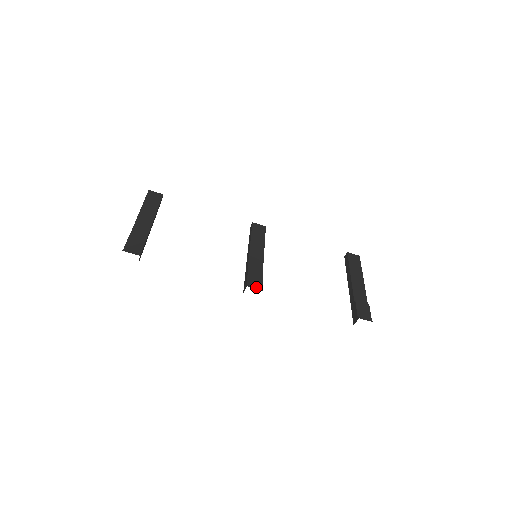
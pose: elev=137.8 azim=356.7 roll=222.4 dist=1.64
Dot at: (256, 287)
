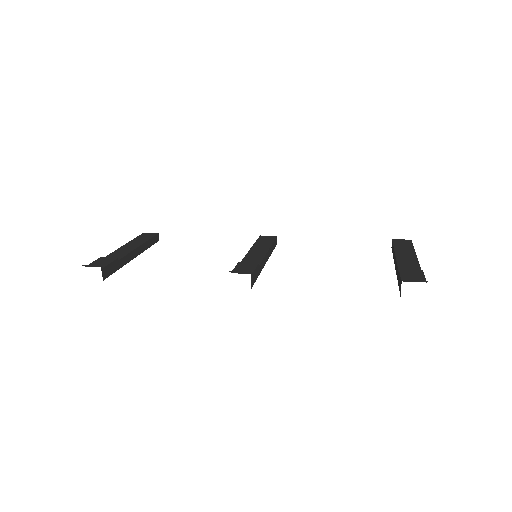
Dot at: (243, 273)
